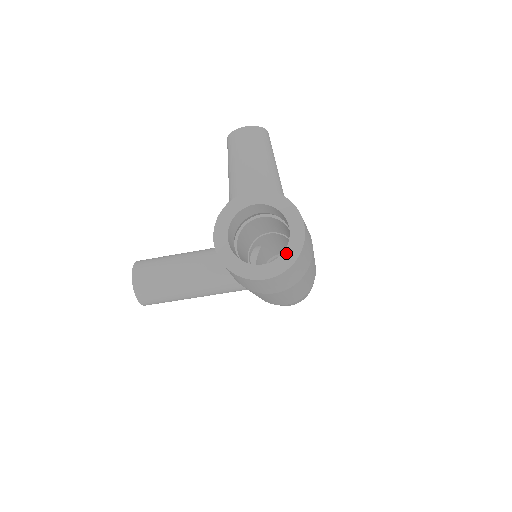
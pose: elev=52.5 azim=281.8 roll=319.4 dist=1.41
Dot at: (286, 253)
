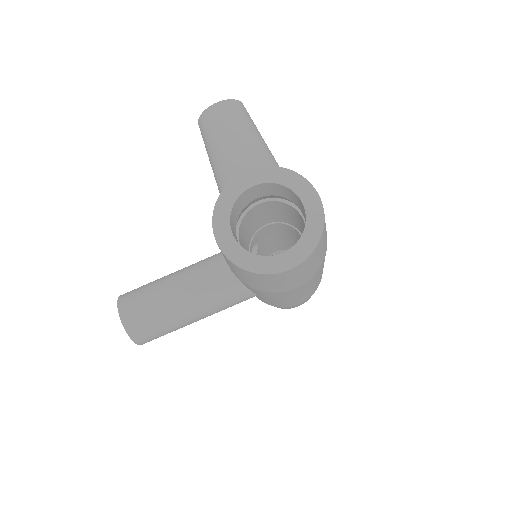
Dot at: (307, 232)
